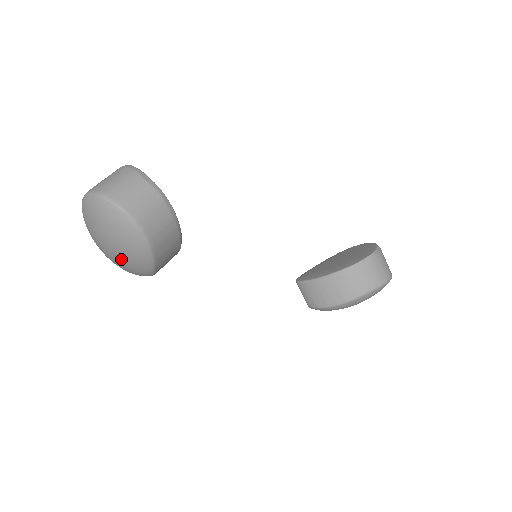
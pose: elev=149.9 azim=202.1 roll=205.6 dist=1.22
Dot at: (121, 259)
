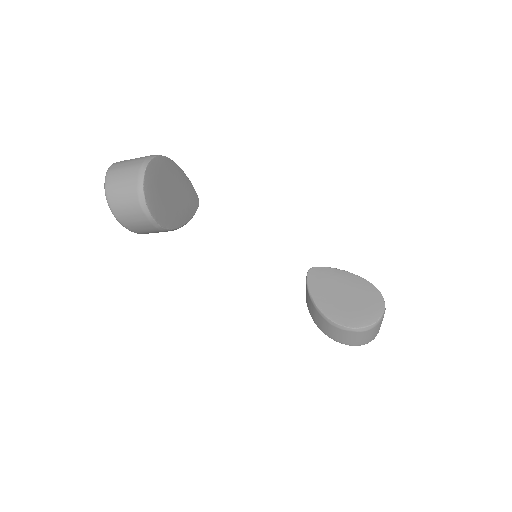
Dot at: occluded
